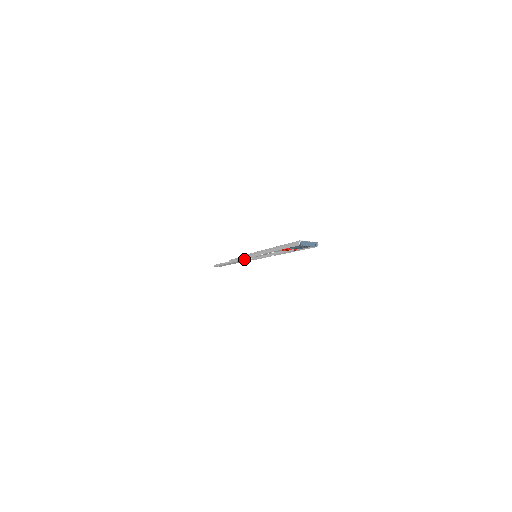
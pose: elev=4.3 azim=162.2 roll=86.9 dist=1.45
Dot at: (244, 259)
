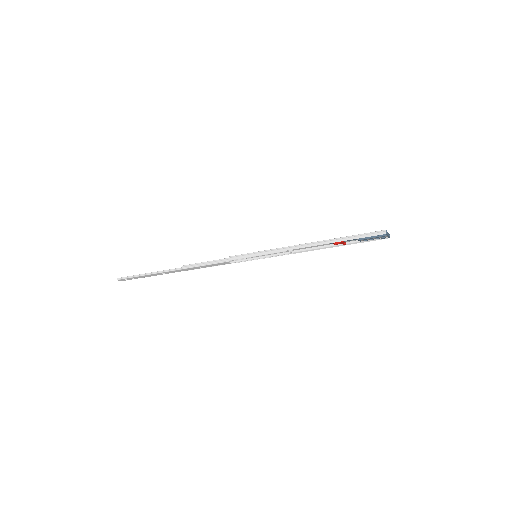
Dot at: (229, 261)
